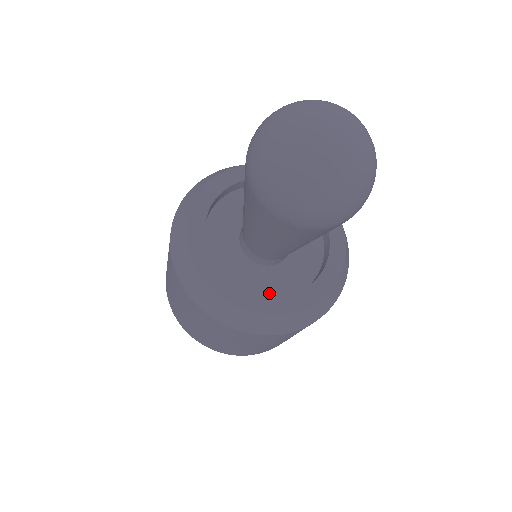
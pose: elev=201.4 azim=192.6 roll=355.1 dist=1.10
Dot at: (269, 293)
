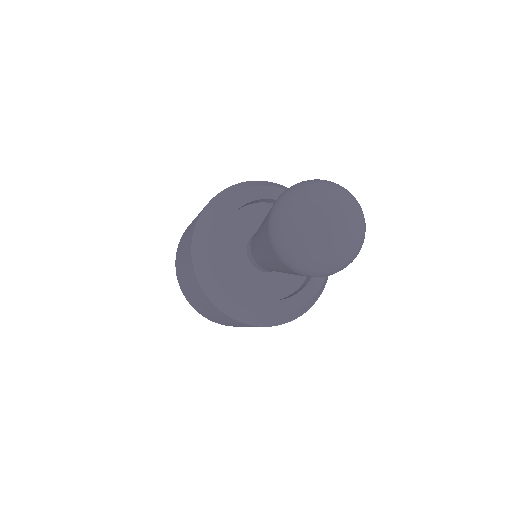
Dot at: (284, 291)
